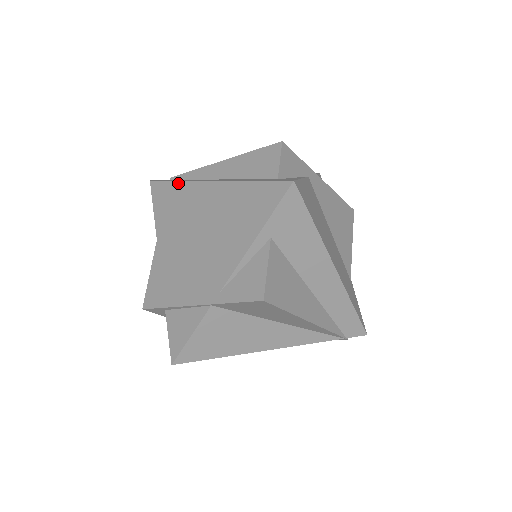
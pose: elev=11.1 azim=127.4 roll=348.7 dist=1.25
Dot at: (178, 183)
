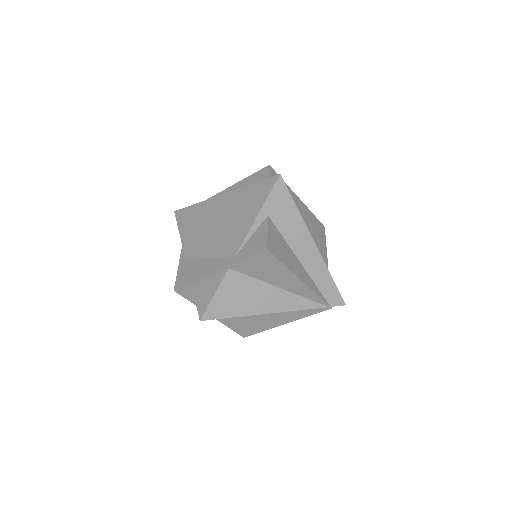
Dot at: (197, 205)
